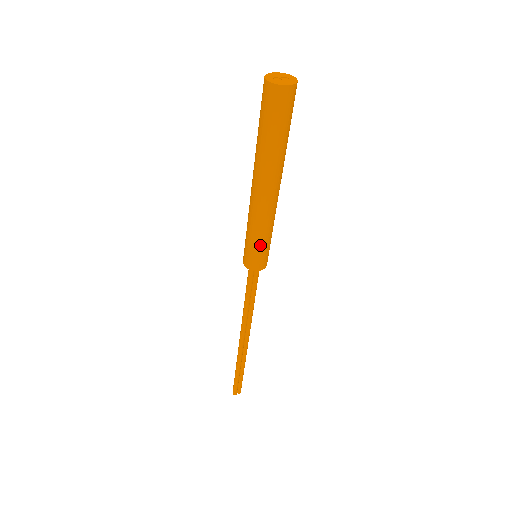
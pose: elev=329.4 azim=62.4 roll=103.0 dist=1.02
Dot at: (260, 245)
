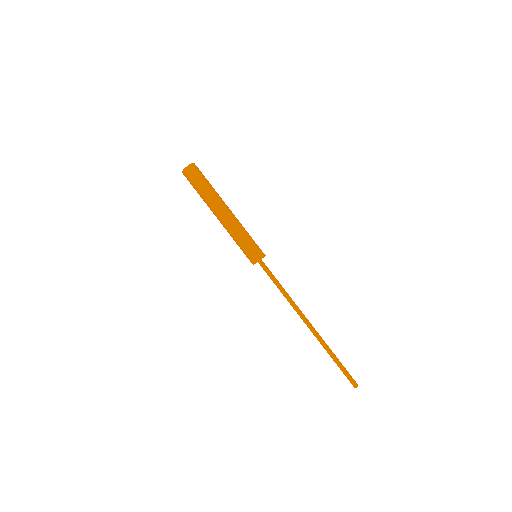
Dot at: (251, 239)
